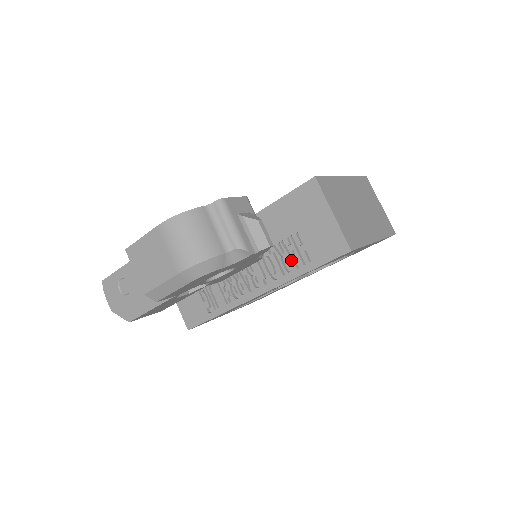
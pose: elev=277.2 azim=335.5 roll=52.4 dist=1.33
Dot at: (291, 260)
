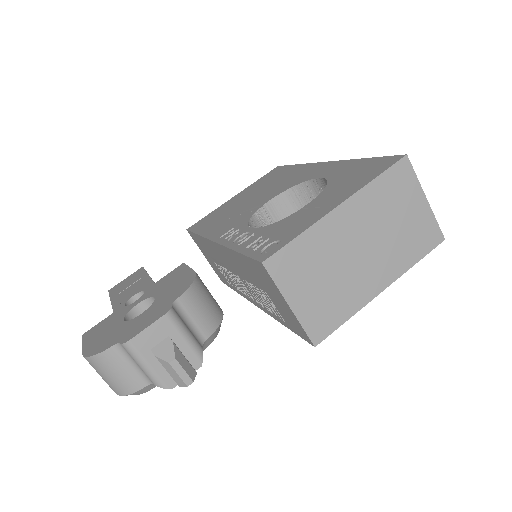
Dot at: (269, 307)
